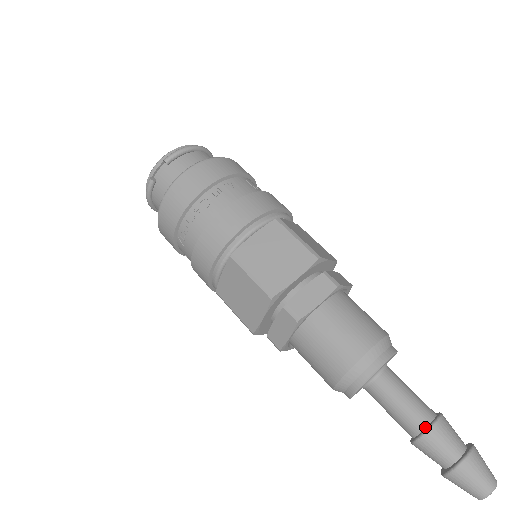
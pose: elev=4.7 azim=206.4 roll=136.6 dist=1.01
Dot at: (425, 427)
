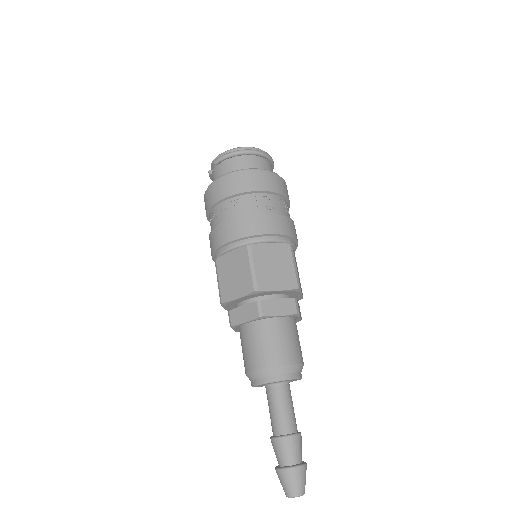
Dot at: (275, 435)
